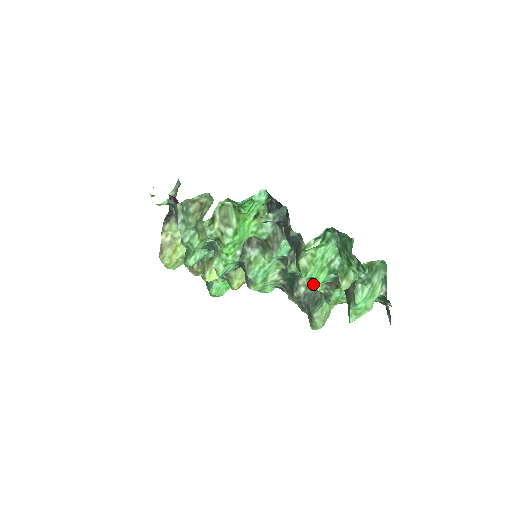
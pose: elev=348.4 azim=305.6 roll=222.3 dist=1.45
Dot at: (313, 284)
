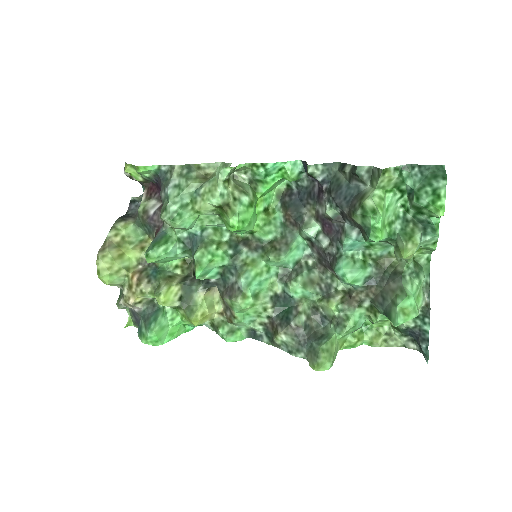
Dot at: (316, 314)
